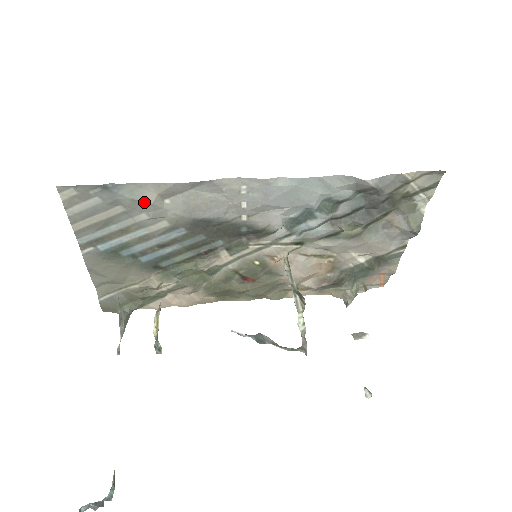
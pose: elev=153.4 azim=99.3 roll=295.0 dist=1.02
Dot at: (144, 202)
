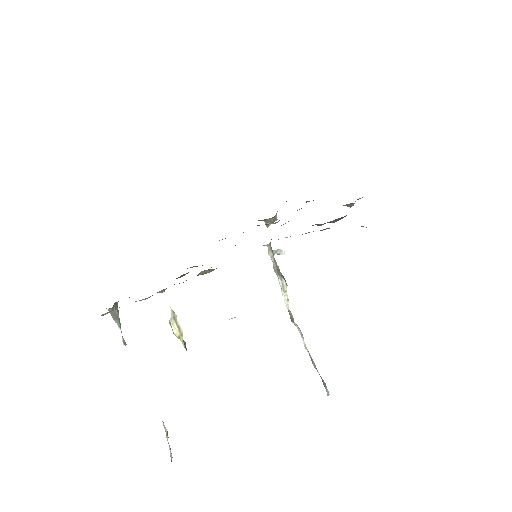
Dot at: occluded
